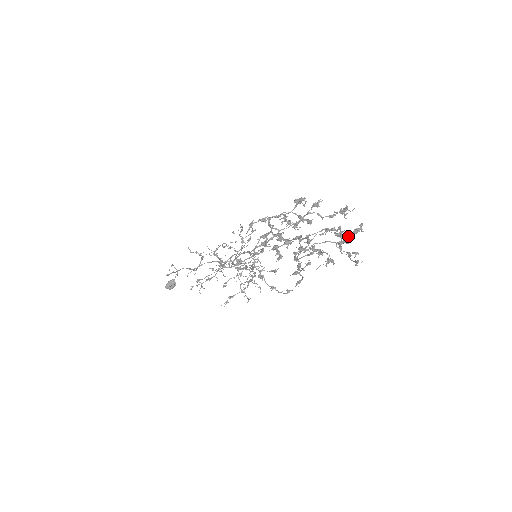
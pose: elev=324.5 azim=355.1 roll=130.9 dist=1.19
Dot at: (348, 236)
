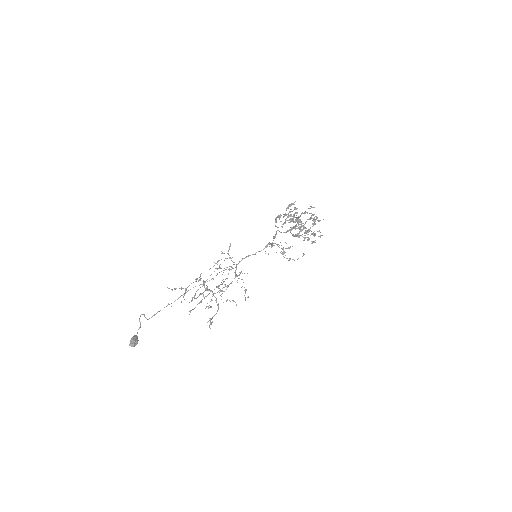
Dot at: (313, 223)
